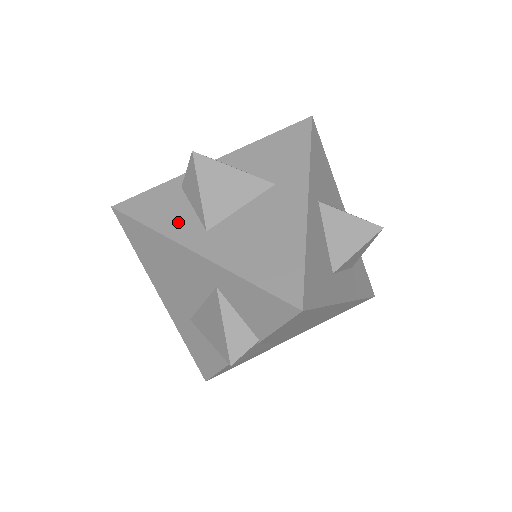
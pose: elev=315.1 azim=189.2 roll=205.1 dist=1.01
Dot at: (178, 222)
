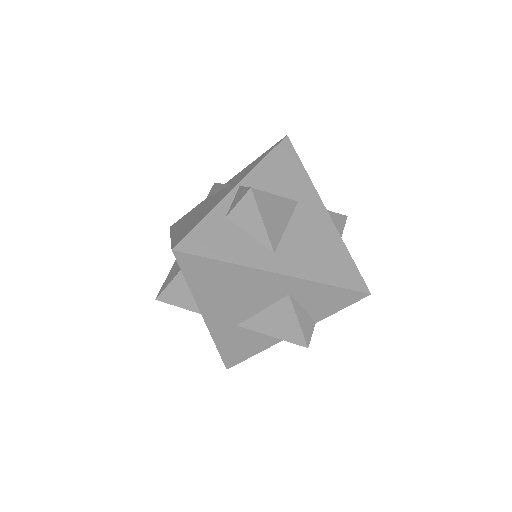
Dot at: (246, 251)
